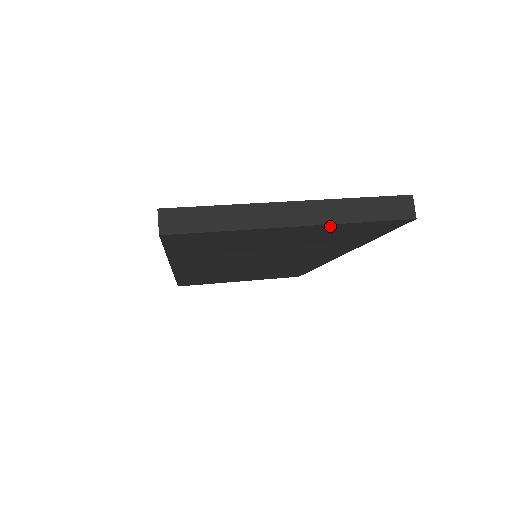
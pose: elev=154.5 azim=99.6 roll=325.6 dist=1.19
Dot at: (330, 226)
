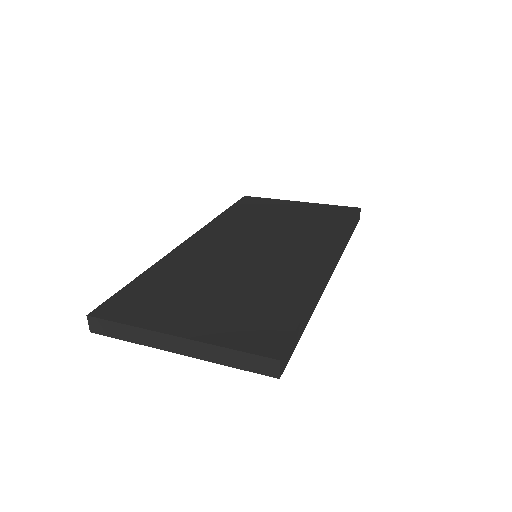
Dot at: occluded
